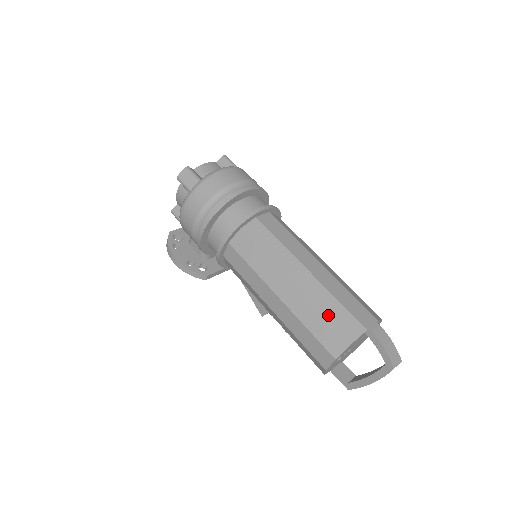
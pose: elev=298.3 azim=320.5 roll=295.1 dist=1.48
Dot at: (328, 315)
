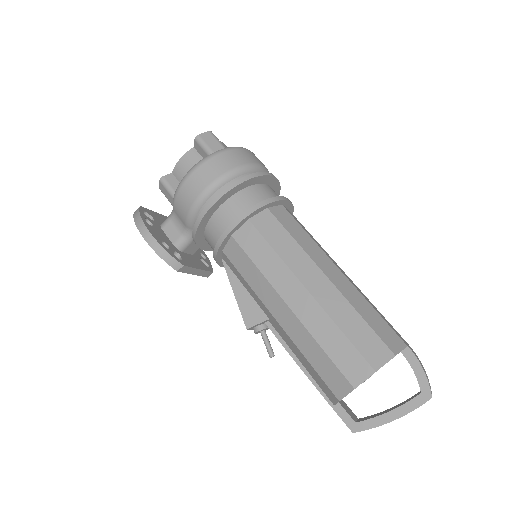
Dot at: (368, 319)
